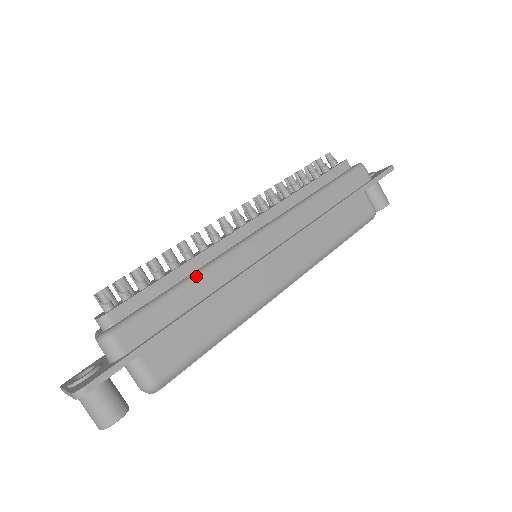
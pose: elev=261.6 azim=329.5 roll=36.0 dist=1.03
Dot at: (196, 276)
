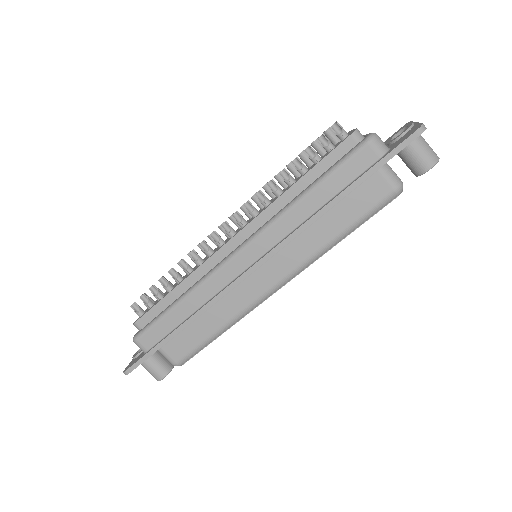
Dot at: (185, 297)
